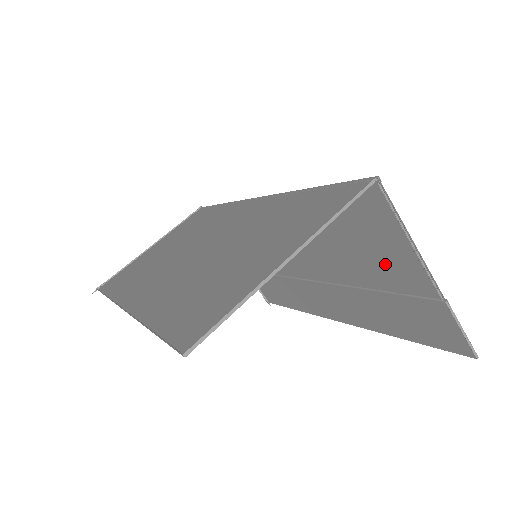
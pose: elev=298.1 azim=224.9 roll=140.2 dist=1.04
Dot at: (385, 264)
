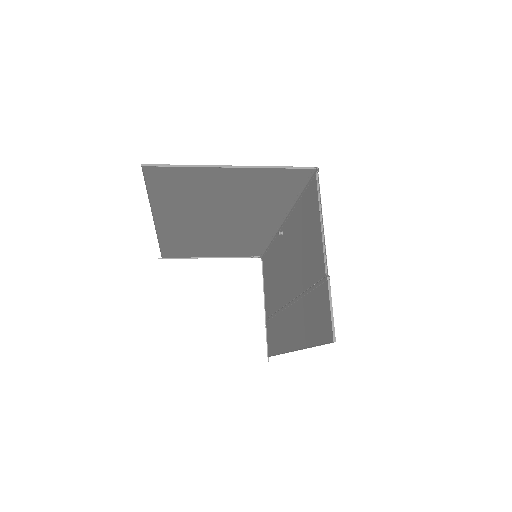
Dot at: (312, 254)
